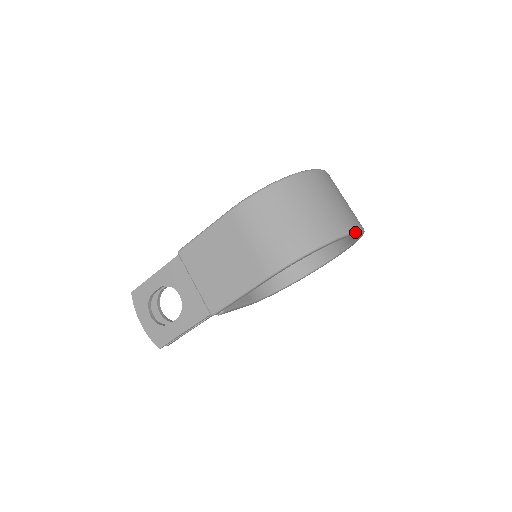
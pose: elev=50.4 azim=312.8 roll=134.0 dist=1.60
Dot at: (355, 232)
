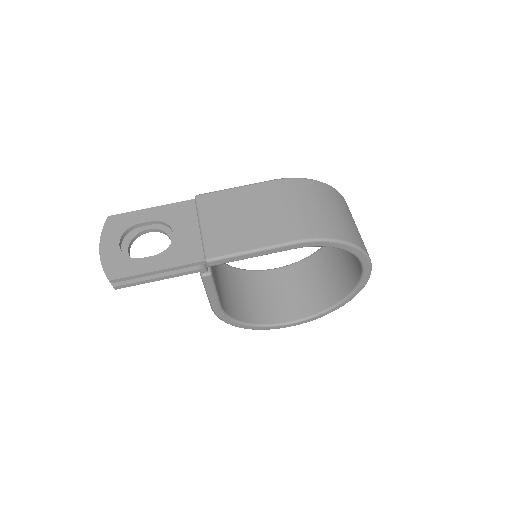
Dot at: (370, 266)
